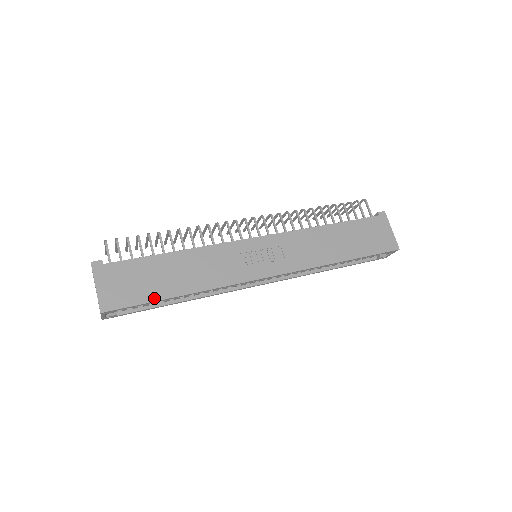
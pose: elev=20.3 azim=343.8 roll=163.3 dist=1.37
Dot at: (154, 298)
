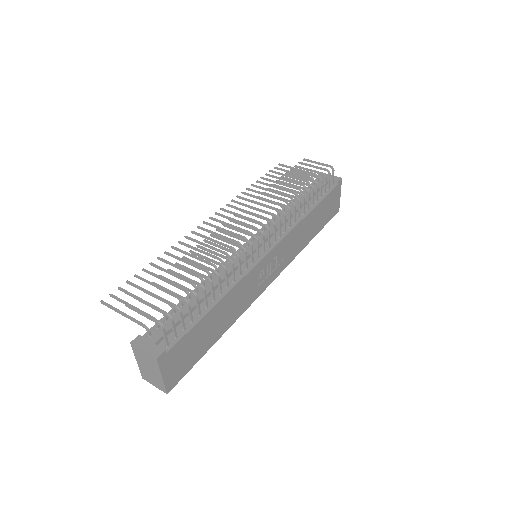
Dot at: (203, 354)
